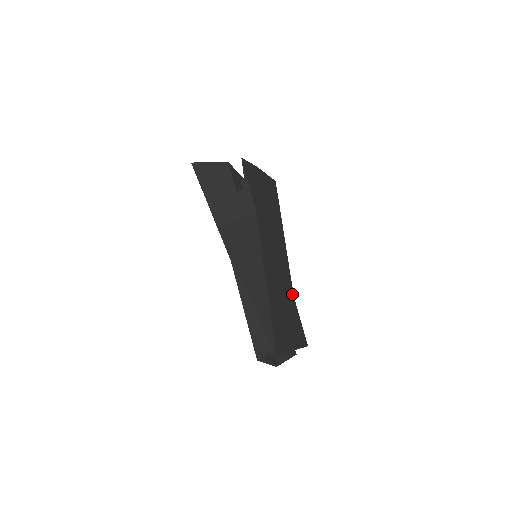
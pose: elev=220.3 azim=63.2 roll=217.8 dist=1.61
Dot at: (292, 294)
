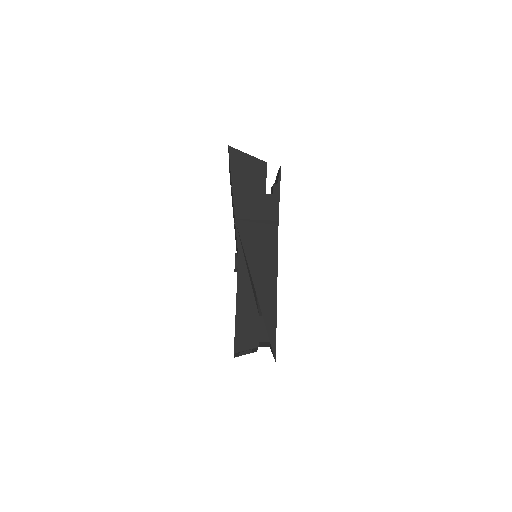
Dot at: occluded
